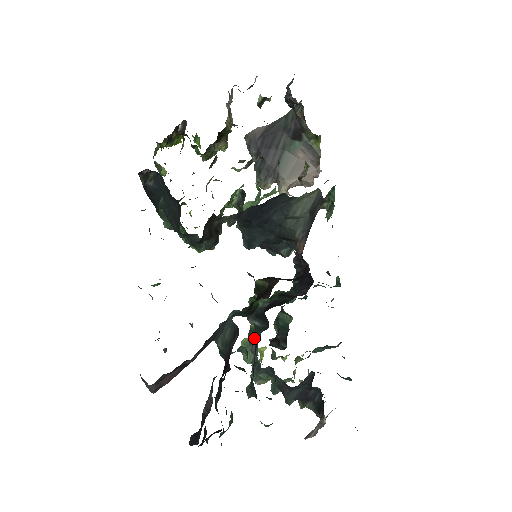
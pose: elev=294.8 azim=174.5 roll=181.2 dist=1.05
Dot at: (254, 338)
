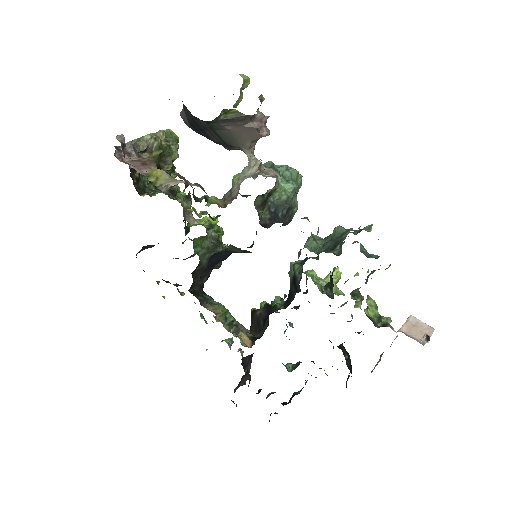
Dot at: occluded
